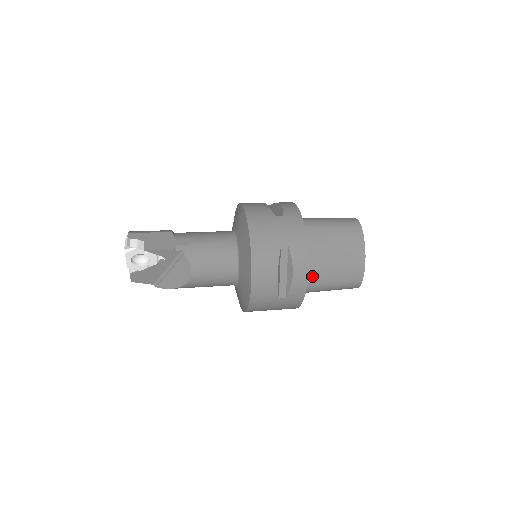
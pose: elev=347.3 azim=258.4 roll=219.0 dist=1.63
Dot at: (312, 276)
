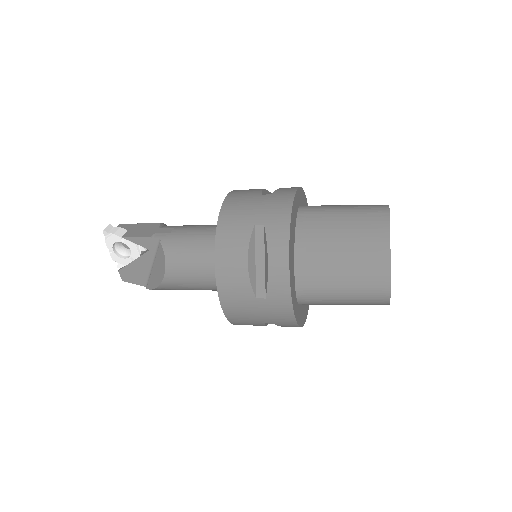
Dot at: (309, 274)
